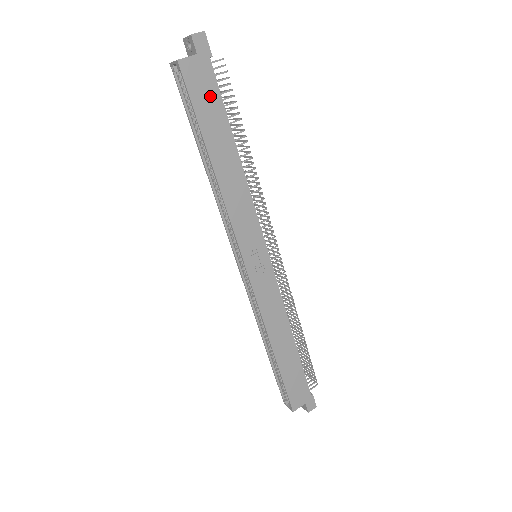
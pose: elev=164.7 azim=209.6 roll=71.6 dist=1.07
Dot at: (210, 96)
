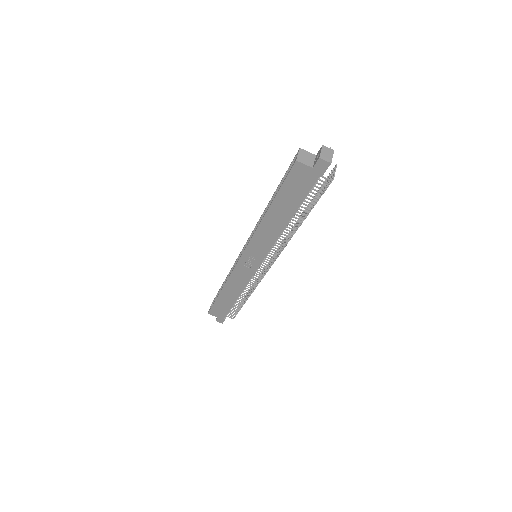
Dot at: (299, 189)
